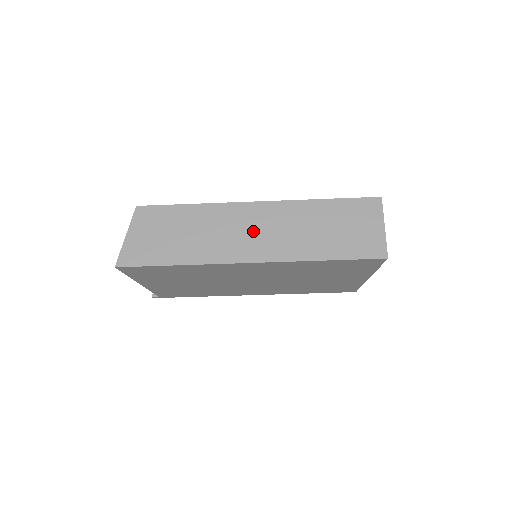
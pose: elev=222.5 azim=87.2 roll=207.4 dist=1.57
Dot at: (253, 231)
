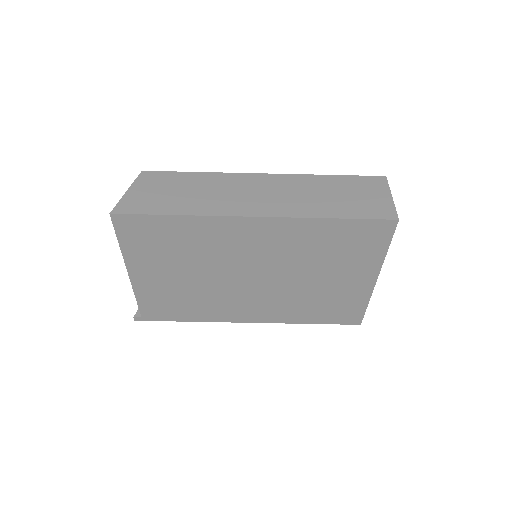
Dot at: (259, 193)
